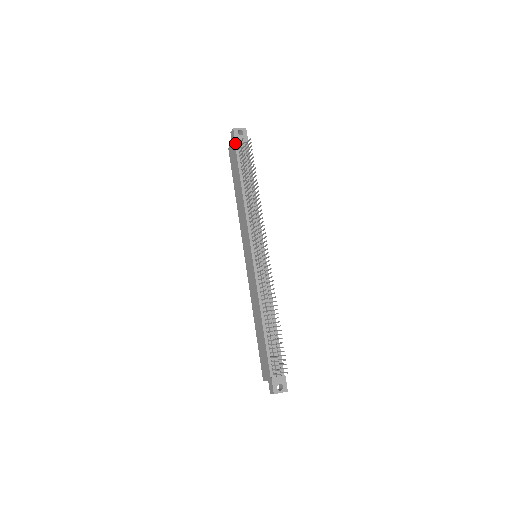
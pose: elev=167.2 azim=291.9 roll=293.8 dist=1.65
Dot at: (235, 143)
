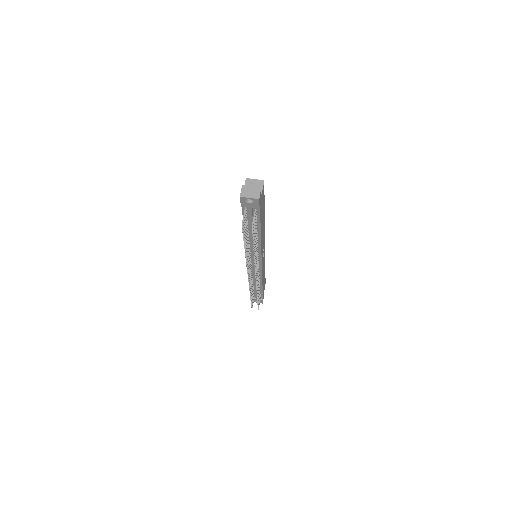
Dot at: (242, 205)
